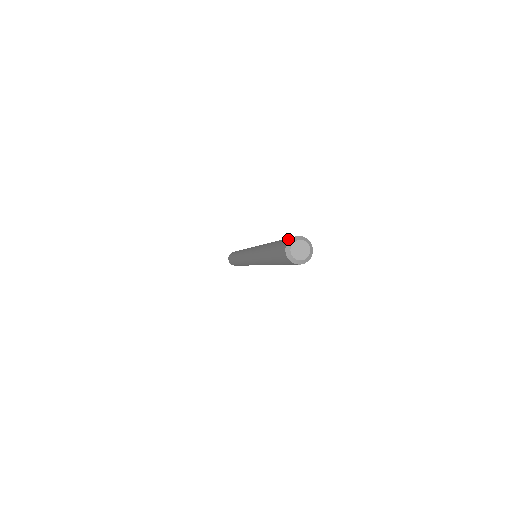
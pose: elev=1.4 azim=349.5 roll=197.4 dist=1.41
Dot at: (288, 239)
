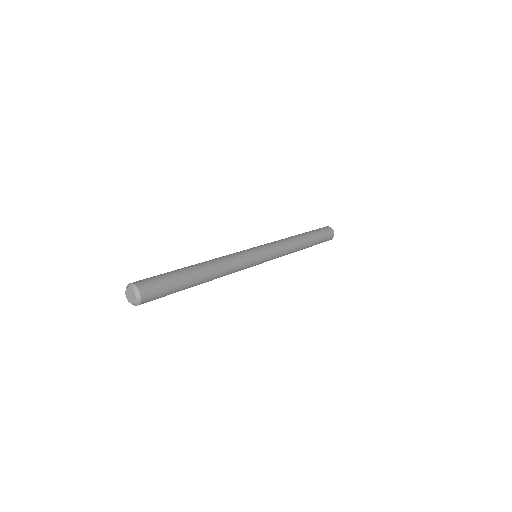
Dot at: occluded
